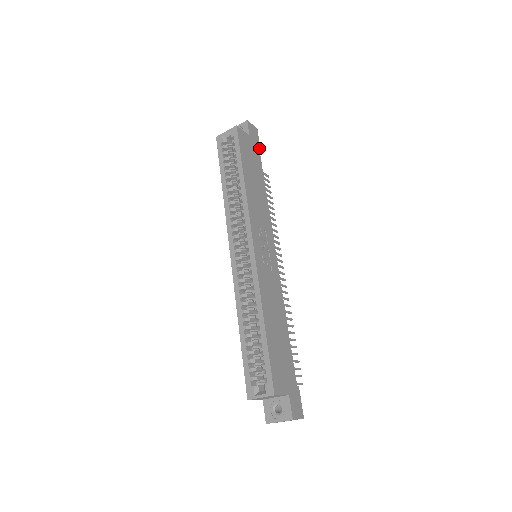
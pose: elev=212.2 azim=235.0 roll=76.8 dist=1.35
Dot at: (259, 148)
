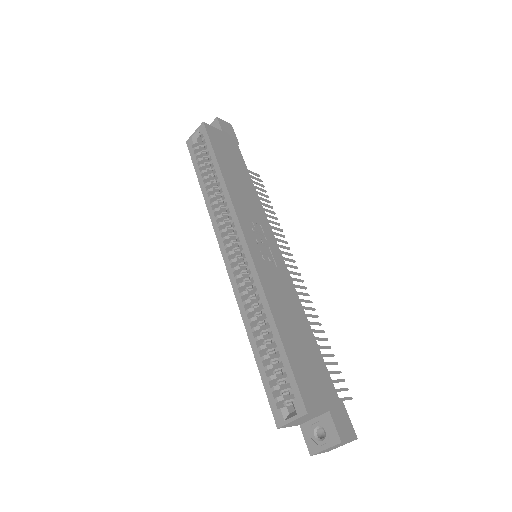
Dot at: (237, 143)
